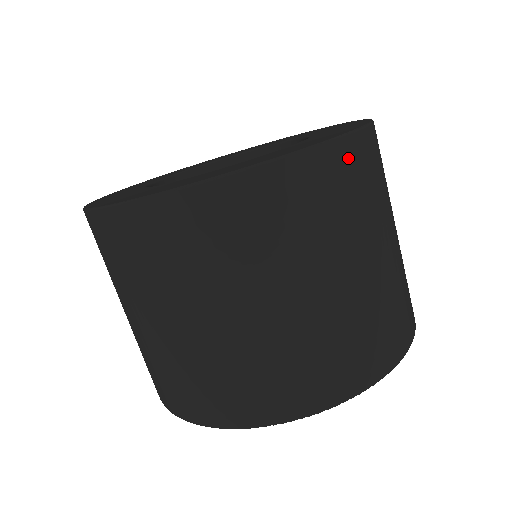
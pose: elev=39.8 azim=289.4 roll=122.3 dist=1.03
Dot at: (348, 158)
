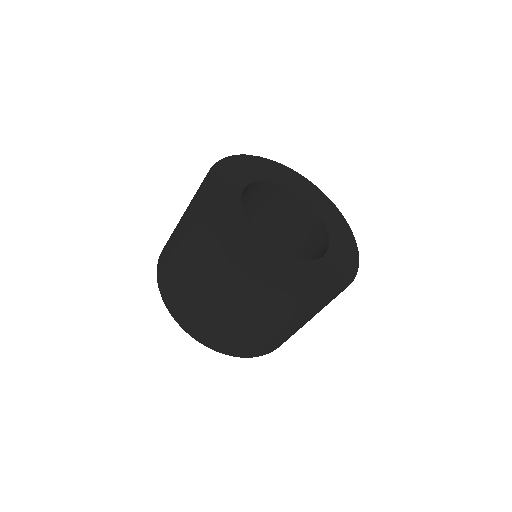
Dot at: occluded
